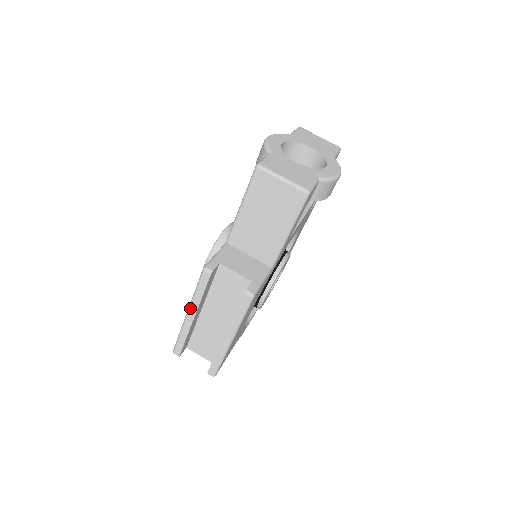
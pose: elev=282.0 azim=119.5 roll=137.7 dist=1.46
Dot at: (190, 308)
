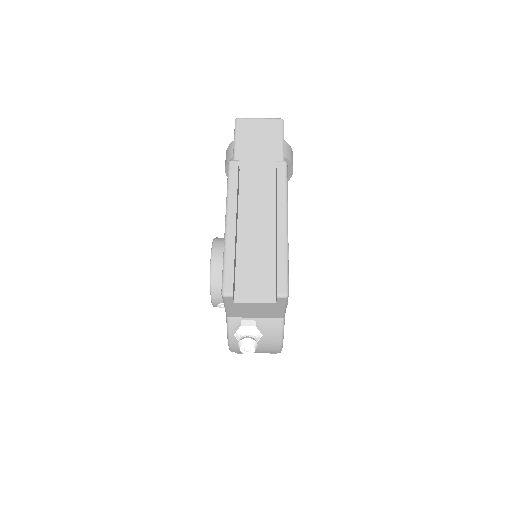
Dot at: (228, 211)
